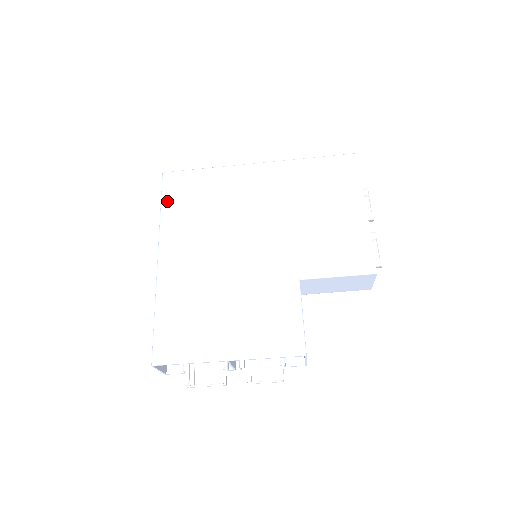
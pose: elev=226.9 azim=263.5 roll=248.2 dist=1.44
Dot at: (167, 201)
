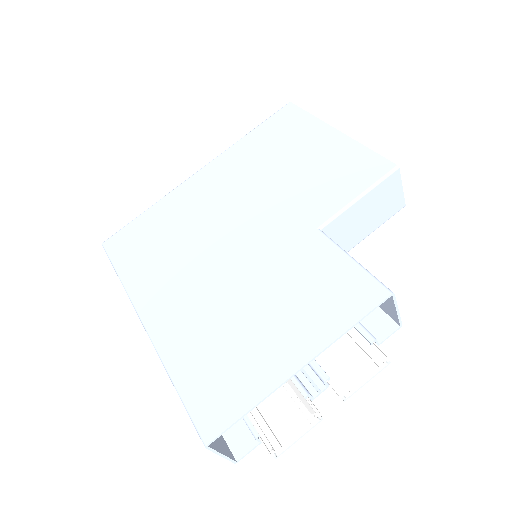
Dot at: (121, 263)
